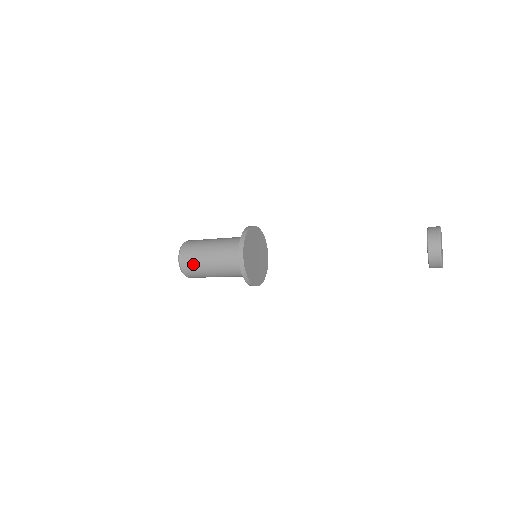
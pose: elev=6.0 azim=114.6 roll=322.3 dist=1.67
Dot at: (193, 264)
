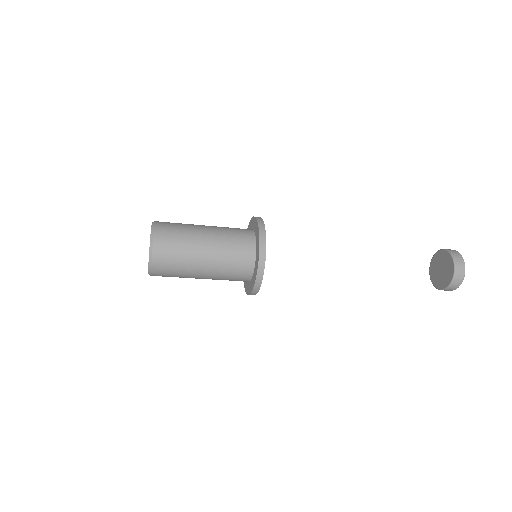
Dot at: (175, 254)
